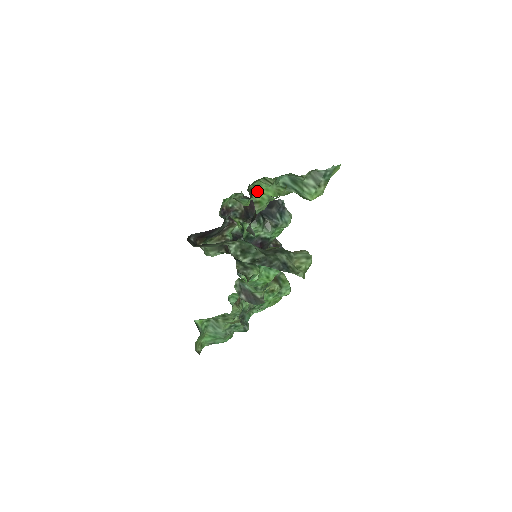
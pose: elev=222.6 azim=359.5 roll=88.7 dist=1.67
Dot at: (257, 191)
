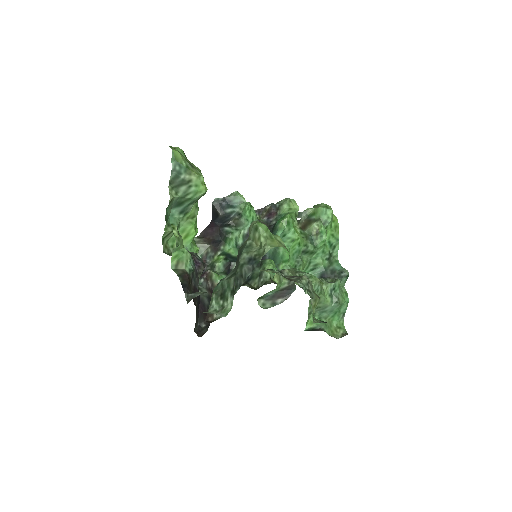
Dot at: occluded
